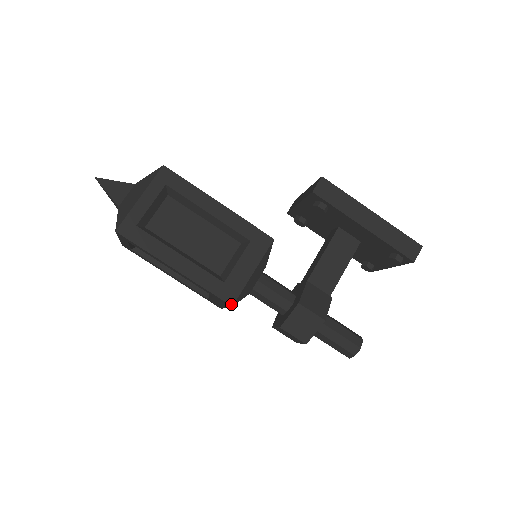
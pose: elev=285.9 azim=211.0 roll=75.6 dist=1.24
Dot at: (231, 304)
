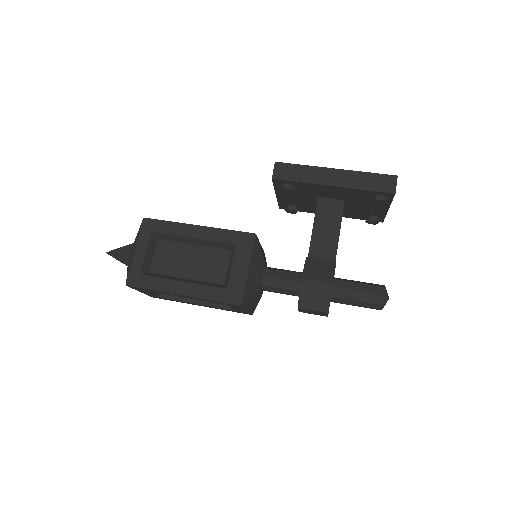
Dot at: (239, 304)
